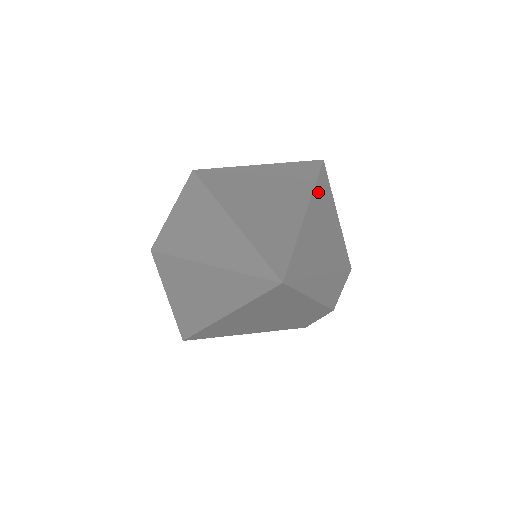
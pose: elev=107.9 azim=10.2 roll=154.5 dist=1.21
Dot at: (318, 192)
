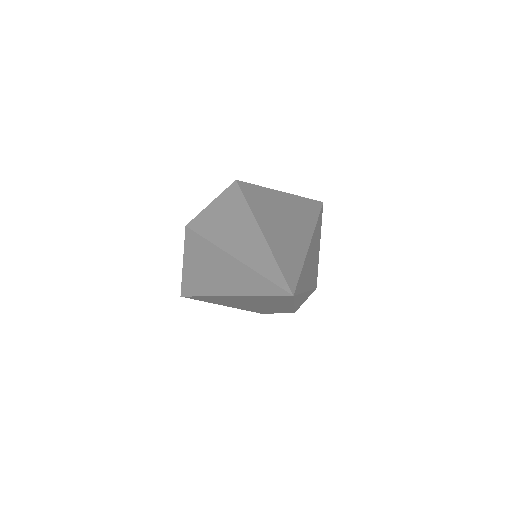
Dot at: (316, 230)
